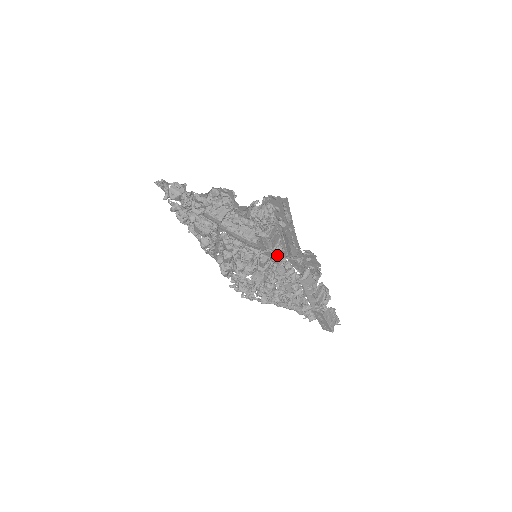
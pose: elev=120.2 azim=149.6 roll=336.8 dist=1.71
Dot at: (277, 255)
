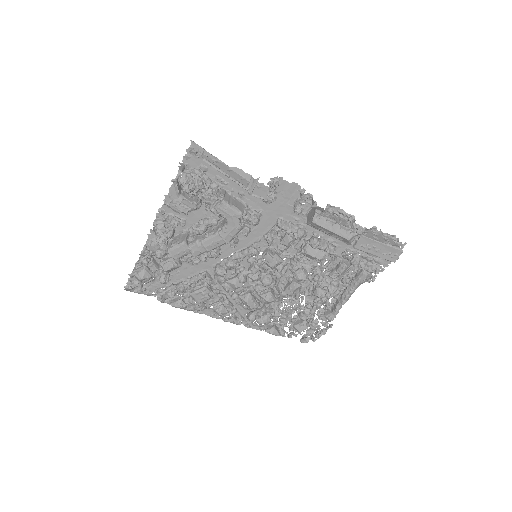
Dot at: (268, 232)
